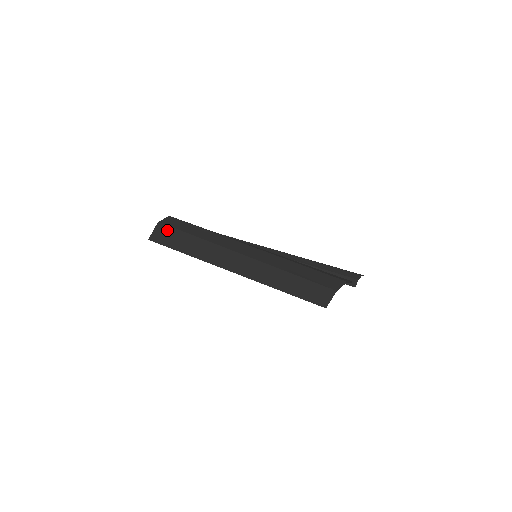
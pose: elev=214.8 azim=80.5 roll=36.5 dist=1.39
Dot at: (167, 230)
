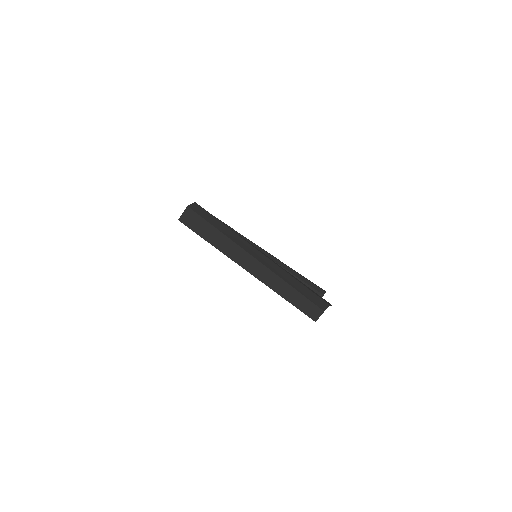
Dot at: (196, 217)
